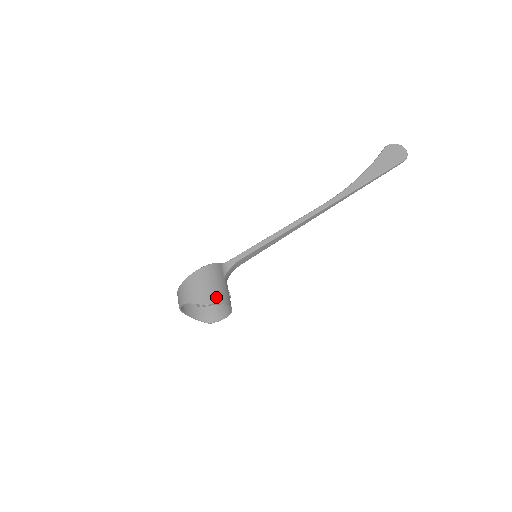
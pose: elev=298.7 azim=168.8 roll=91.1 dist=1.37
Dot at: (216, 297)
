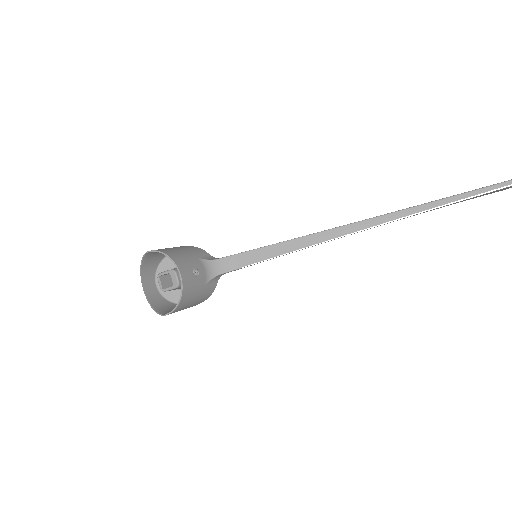
Dot at: (167, 250)
